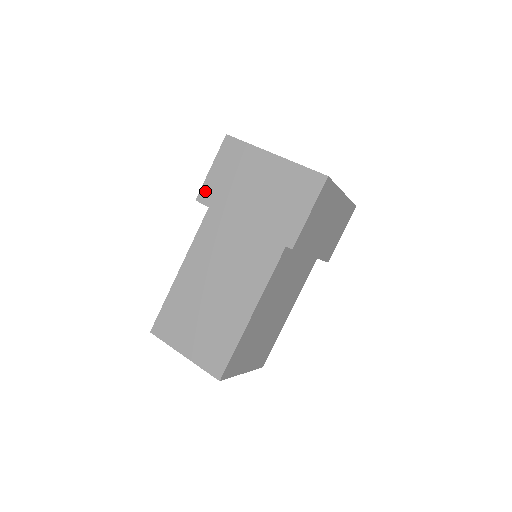
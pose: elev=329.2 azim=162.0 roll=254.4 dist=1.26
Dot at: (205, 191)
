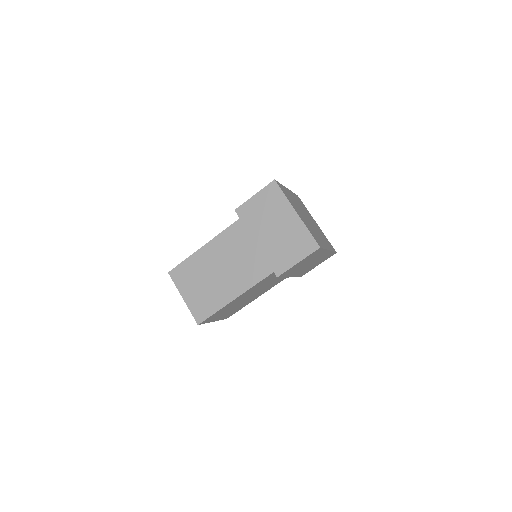
Dot at: (243, 208)
